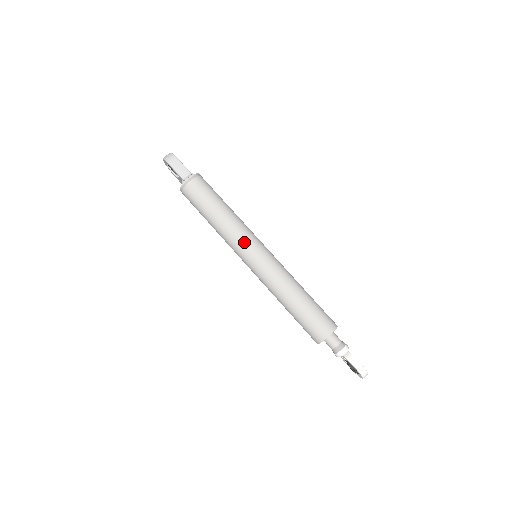
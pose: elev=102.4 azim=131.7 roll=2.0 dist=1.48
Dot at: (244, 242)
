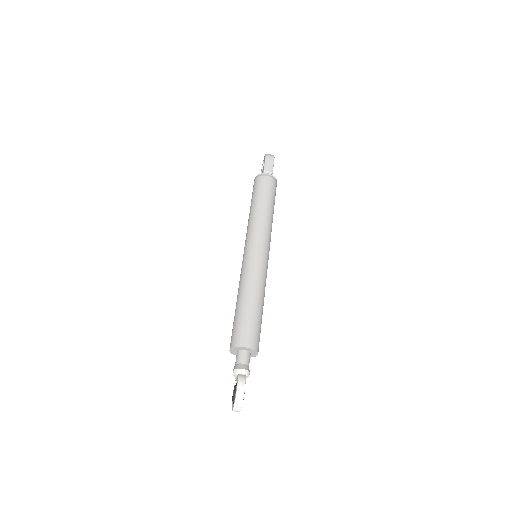
Dot at: (259, 235)
